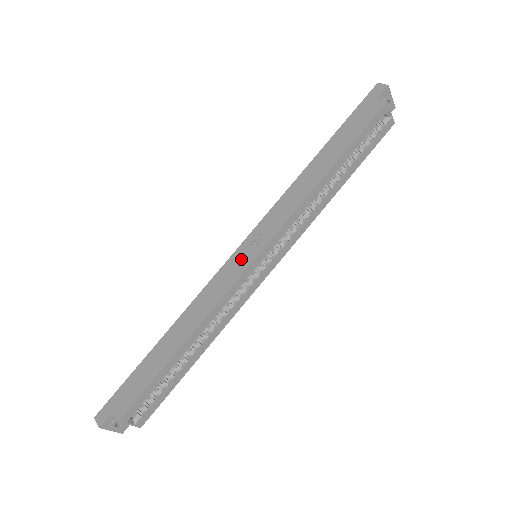
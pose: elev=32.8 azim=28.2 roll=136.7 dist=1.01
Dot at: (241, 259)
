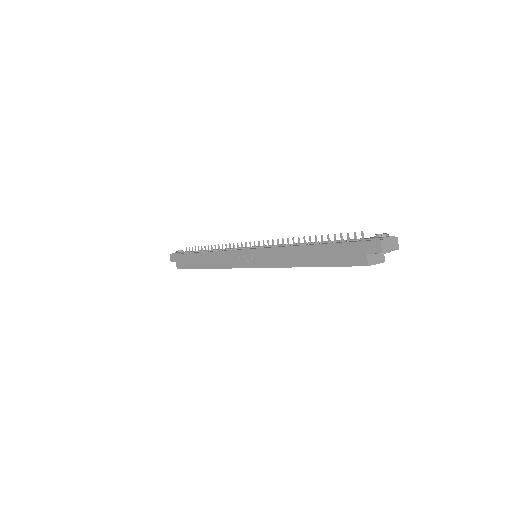
Dot at: (242, 259)
